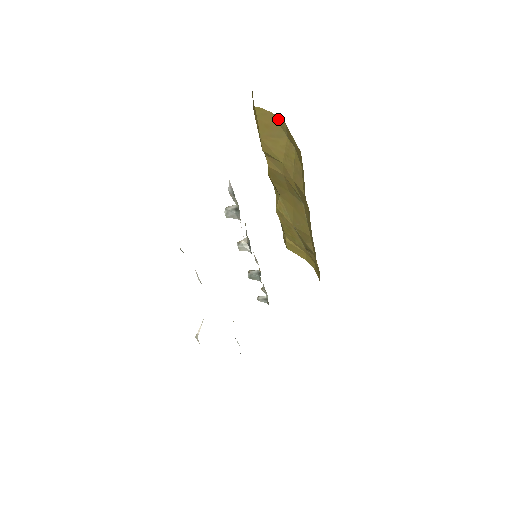
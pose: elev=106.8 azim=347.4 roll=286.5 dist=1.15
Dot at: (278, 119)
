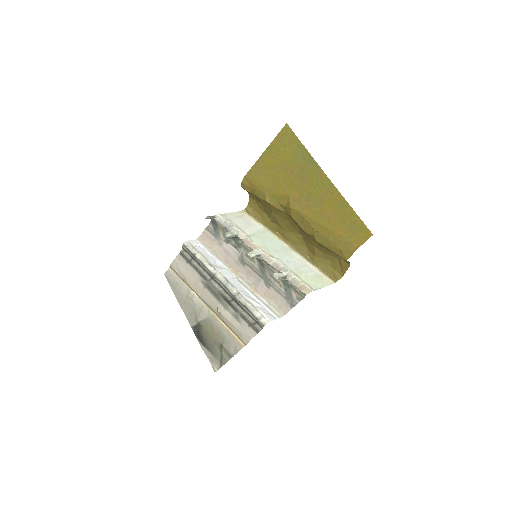
Dot at: (349, 263)
